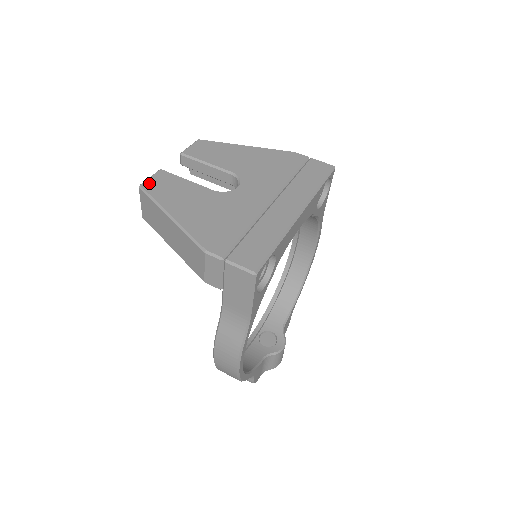
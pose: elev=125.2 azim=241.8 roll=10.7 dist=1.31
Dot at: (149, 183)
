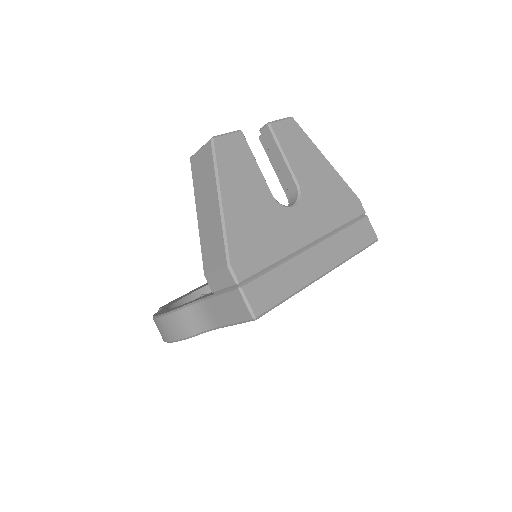
Dot at: (223, 142)
